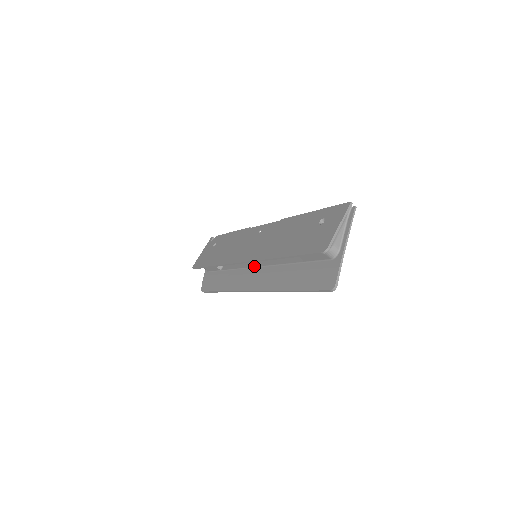
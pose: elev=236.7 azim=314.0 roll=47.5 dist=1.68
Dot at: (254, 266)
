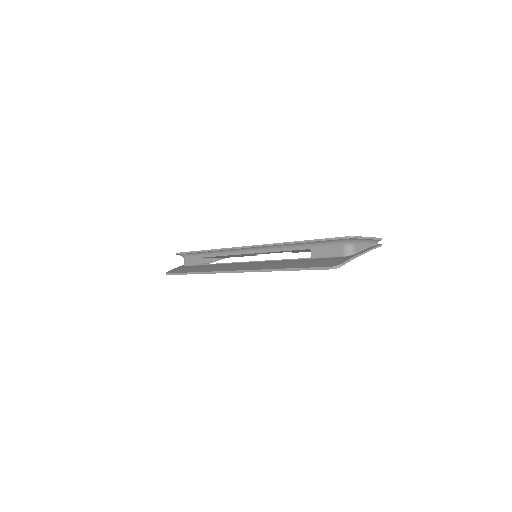
Dot at: occluded
